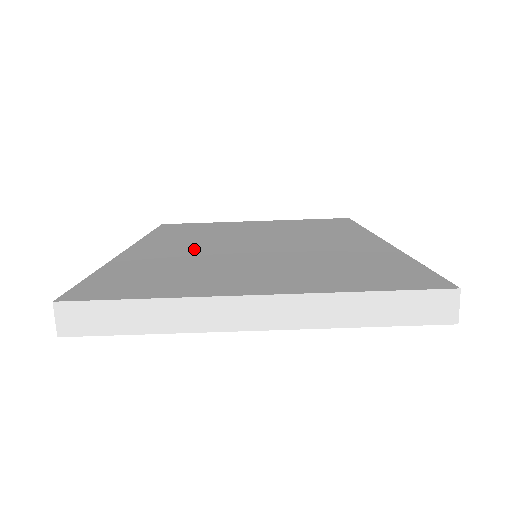
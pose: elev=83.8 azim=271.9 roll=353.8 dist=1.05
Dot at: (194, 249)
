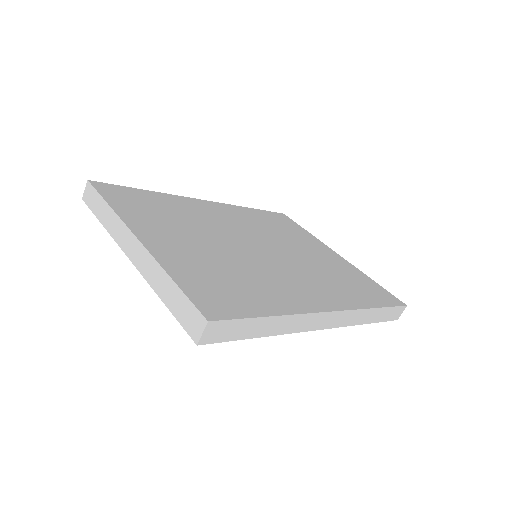
Dot at: (223, 222)
